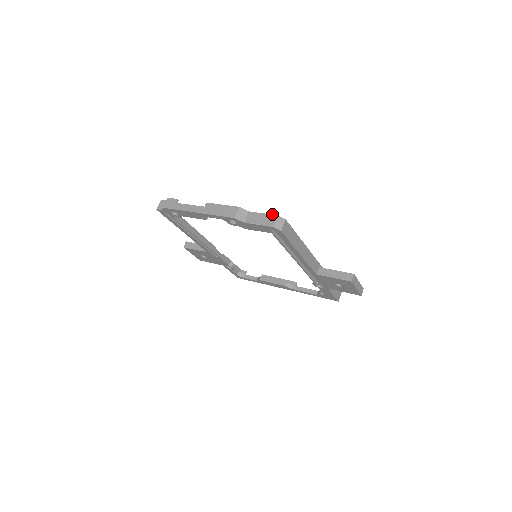
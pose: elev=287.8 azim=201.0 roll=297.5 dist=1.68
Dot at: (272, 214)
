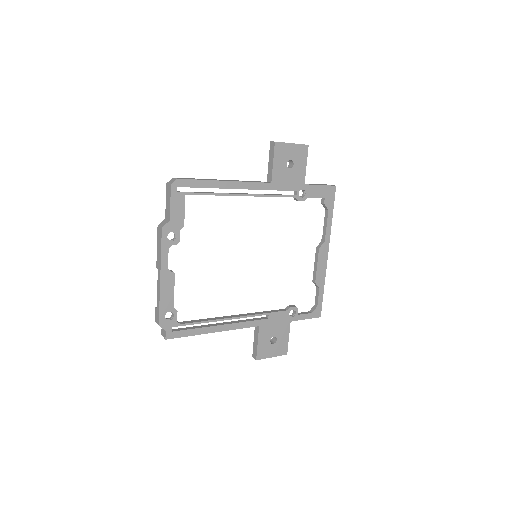
Dot at: (166, 190)
